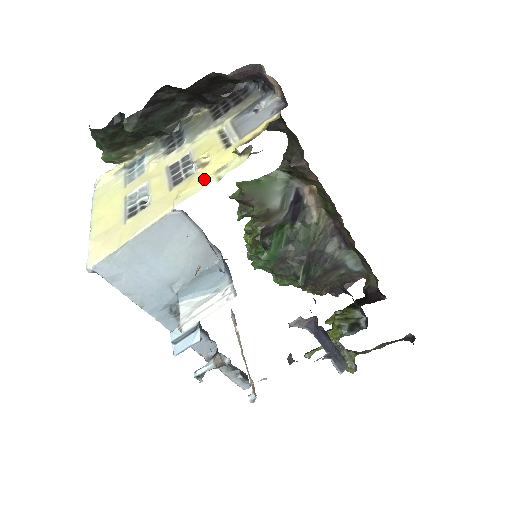
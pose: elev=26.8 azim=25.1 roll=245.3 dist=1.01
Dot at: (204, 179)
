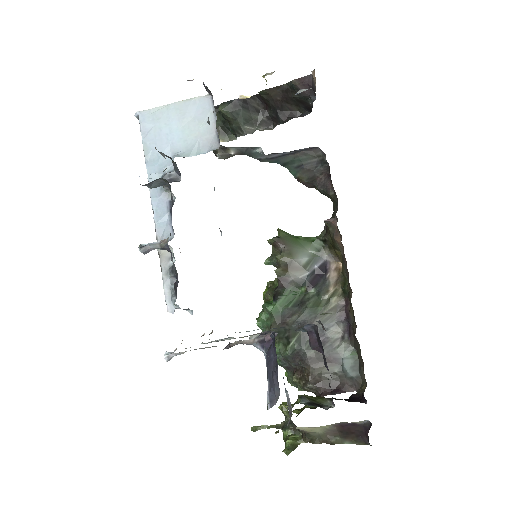
Dot at: occluded
